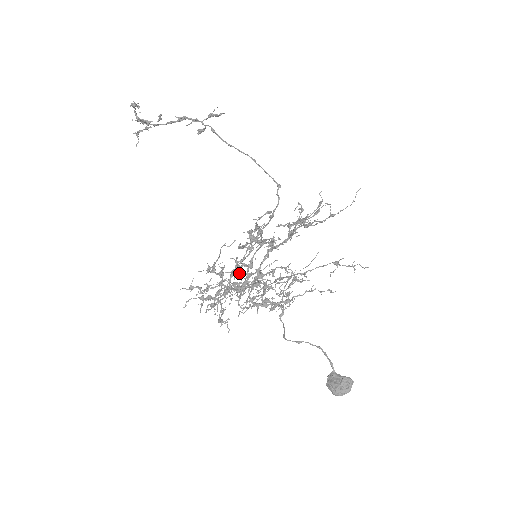
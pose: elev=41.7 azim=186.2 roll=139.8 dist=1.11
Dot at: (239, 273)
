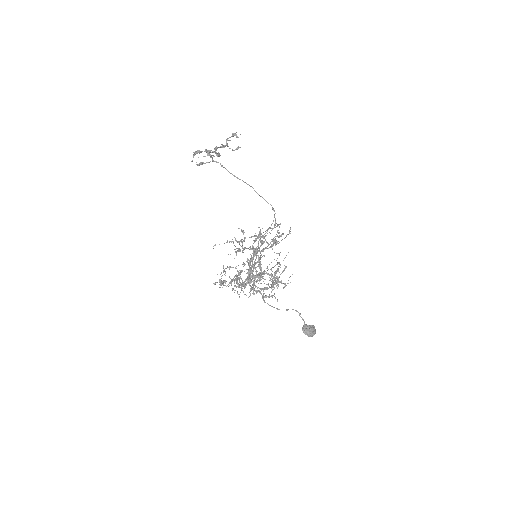
Dot at: occluded
